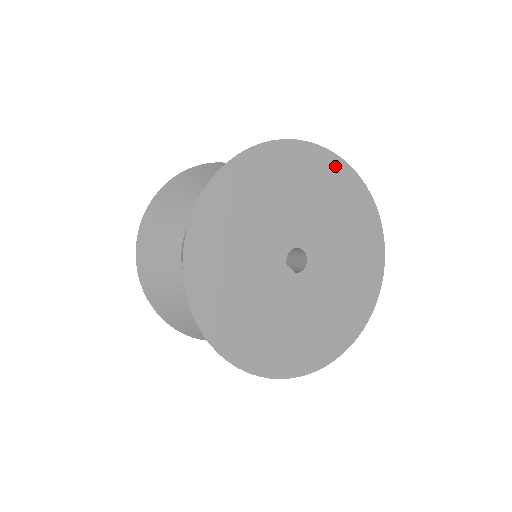
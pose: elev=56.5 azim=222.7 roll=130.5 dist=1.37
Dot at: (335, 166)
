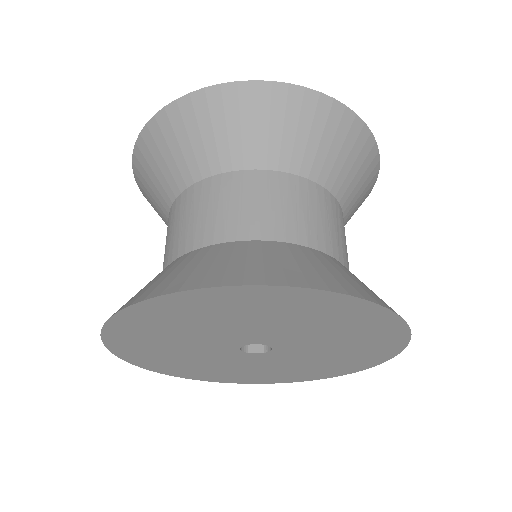
Dot at: (212, 296)
